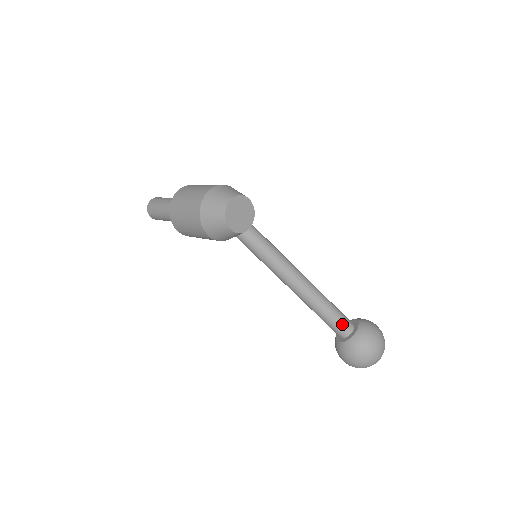
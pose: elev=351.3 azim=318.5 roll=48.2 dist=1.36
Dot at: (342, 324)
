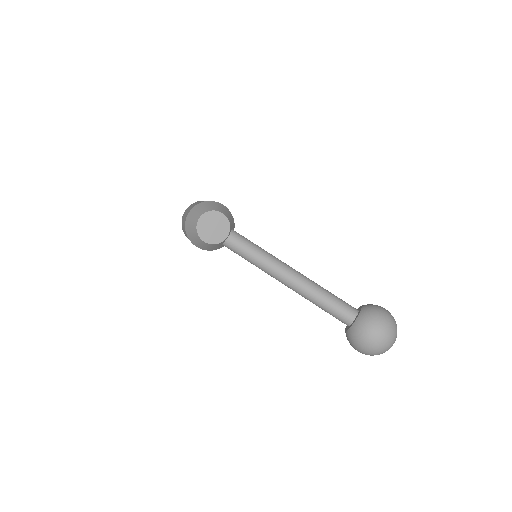
Dot at: (341, 313)
